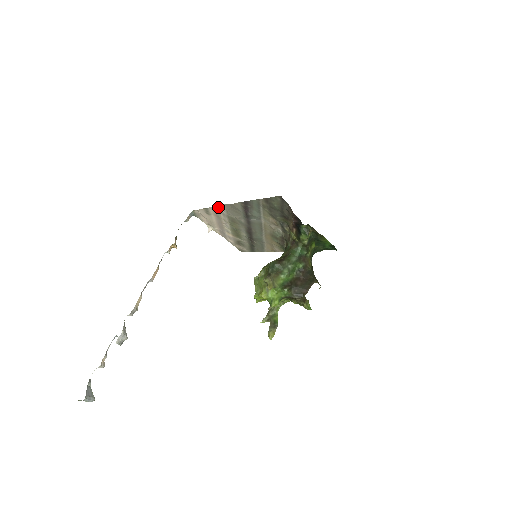
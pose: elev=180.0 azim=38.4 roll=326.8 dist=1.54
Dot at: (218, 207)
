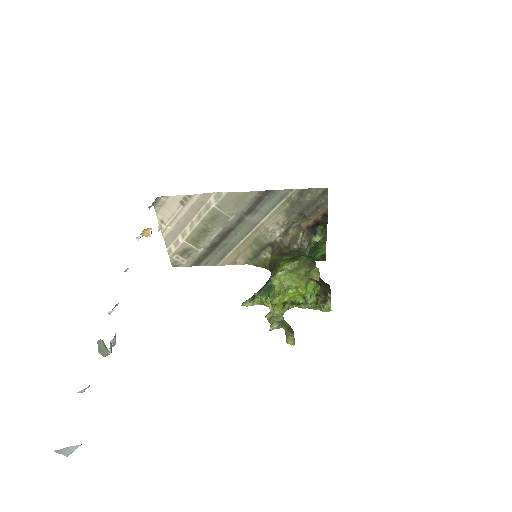
Dot at: (210, 195)
